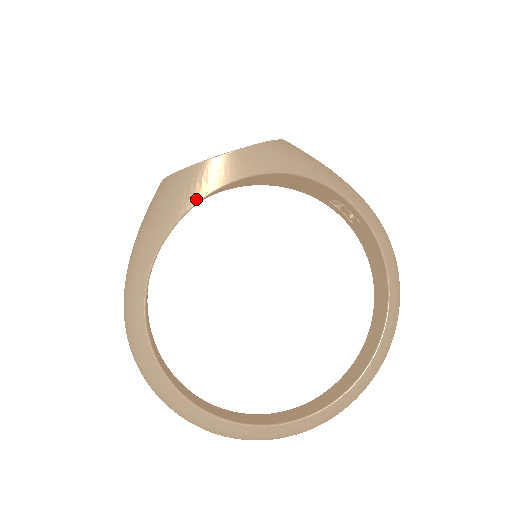
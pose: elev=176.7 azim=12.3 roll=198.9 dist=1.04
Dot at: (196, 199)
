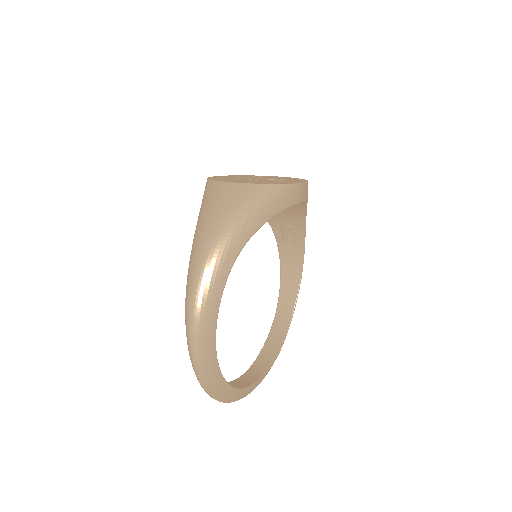
Dot at: (280, 209)
